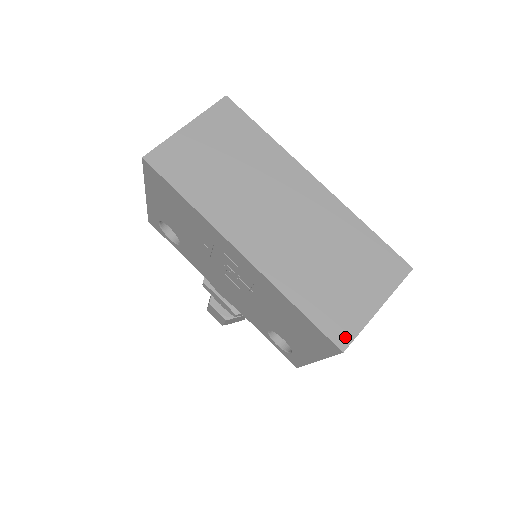
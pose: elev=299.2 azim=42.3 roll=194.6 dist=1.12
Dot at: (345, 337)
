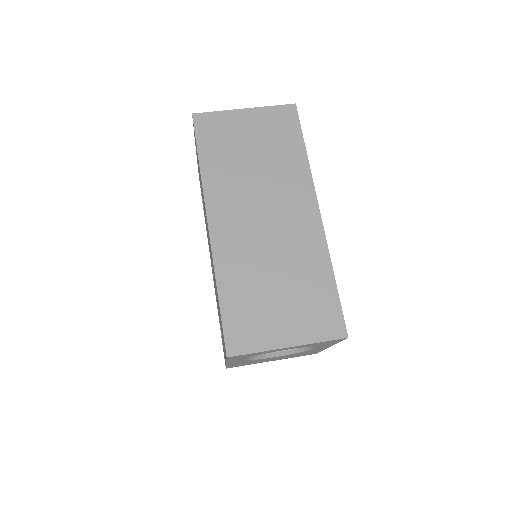
Dot at: (239, 347)
